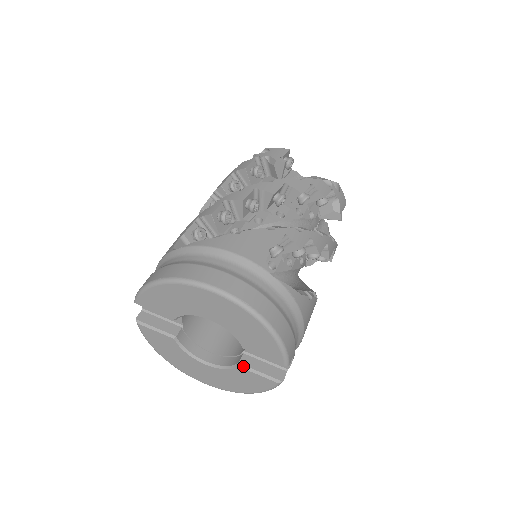
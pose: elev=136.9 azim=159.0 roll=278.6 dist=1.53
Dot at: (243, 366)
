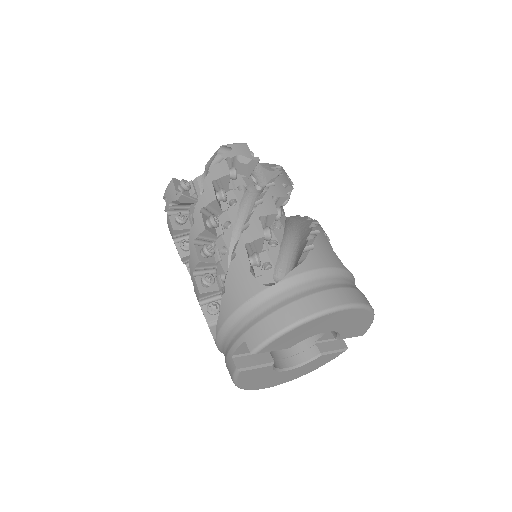
Dot at: (324, 353)
